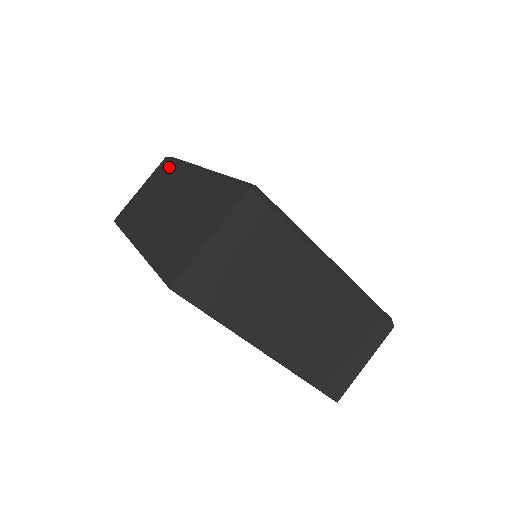
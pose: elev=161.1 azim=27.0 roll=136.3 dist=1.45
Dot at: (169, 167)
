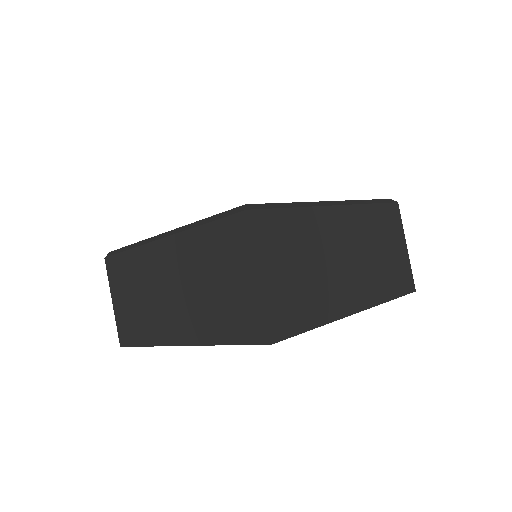
Dot at: (122, 262)
